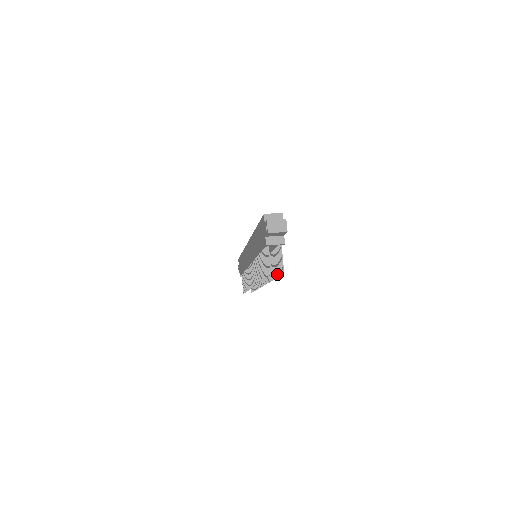
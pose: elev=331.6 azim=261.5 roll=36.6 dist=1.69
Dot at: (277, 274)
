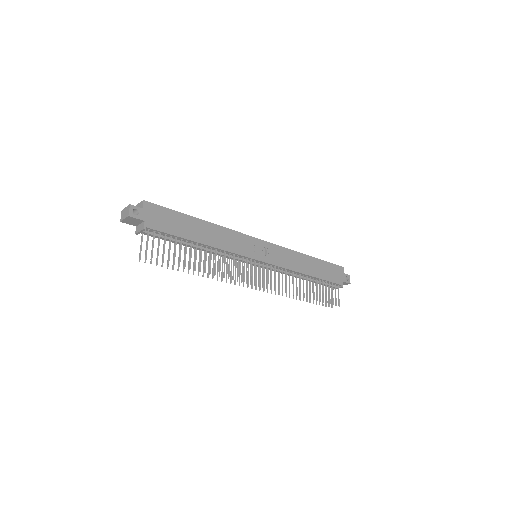
Dot at: (173, 263)
